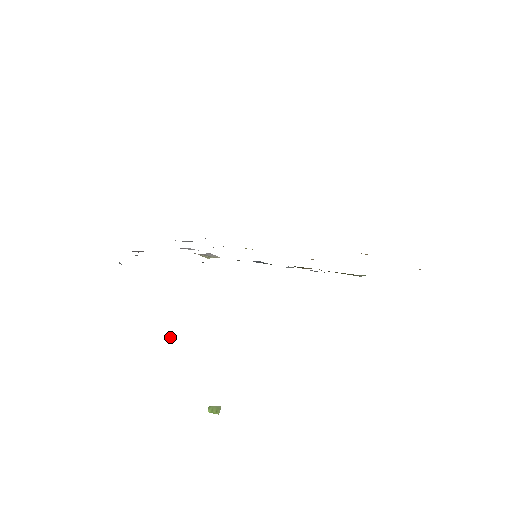
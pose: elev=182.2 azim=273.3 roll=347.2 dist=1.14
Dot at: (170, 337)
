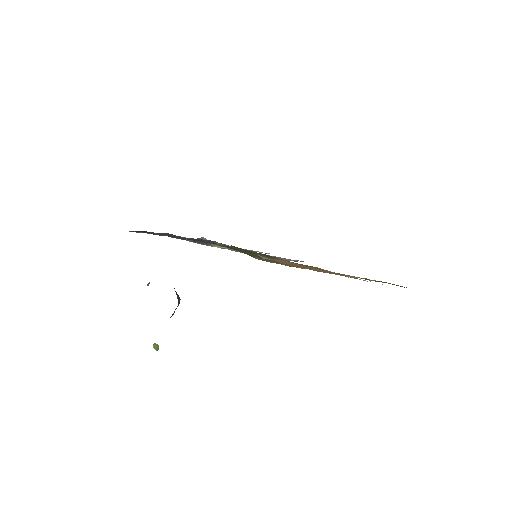
Dot at: (149, 283)
